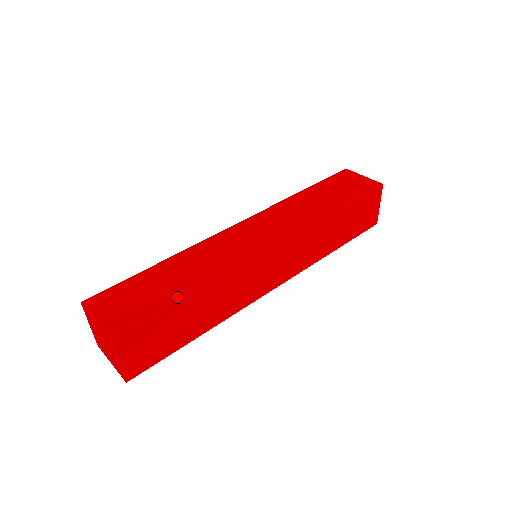
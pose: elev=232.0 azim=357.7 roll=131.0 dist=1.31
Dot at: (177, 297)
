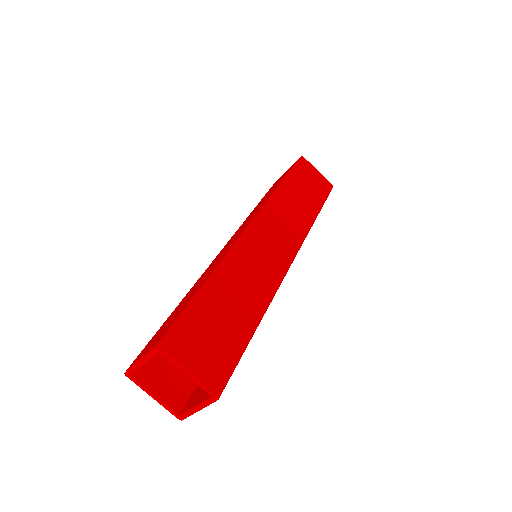
Dot at: (251, 333)
